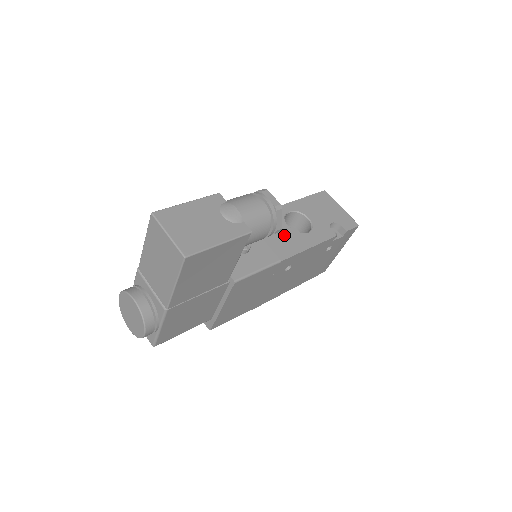
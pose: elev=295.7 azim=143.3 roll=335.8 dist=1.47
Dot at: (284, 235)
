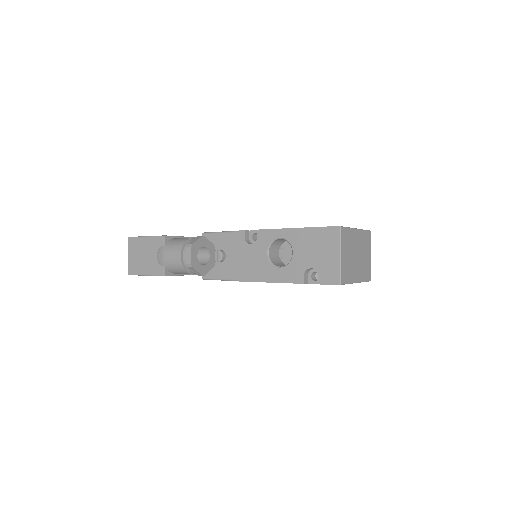
Dot at: (257, 260)
